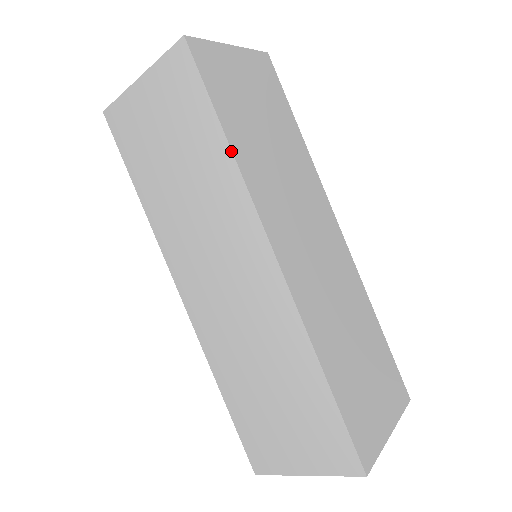
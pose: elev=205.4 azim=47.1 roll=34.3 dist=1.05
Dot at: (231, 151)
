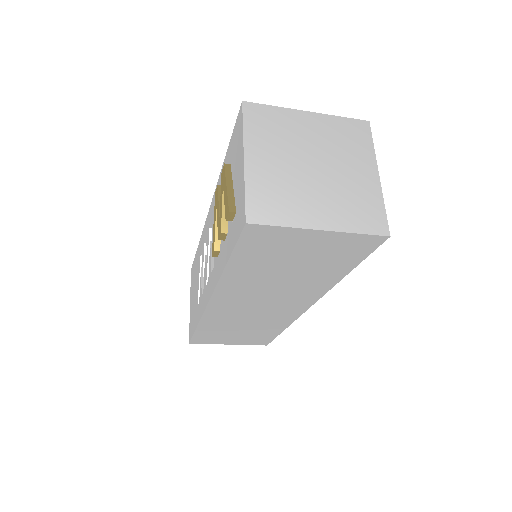
Dot at: occluded
